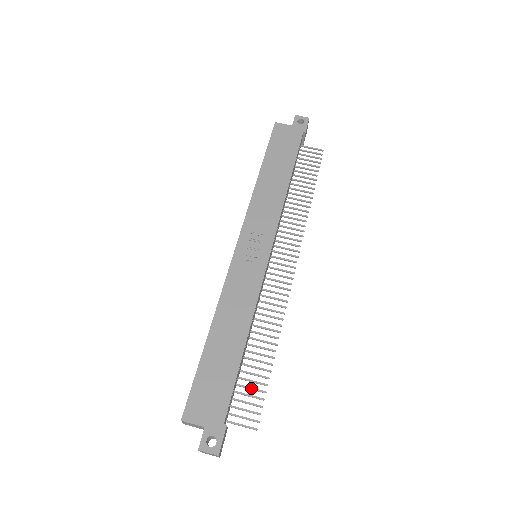
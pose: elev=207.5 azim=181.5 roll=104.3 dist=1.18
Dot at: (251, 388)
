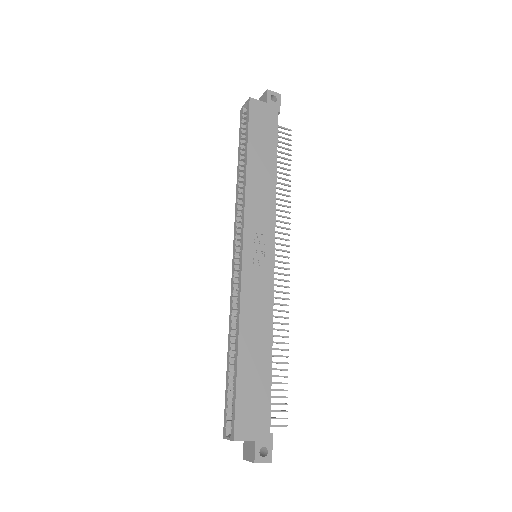
Dot at: (276, 390)
